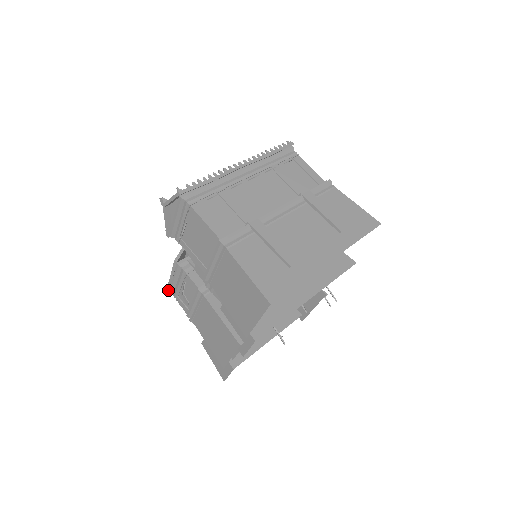
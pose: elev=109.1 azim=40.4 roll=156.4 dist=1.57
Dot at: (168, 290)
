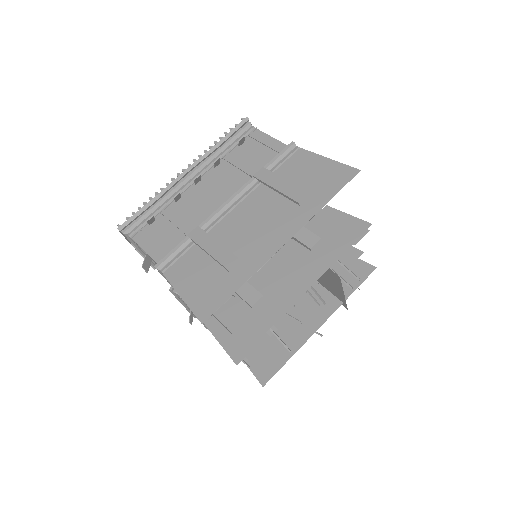
Dot at: (195, 316)
